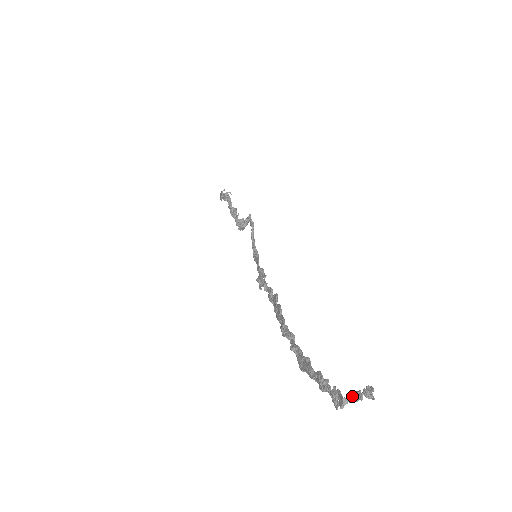
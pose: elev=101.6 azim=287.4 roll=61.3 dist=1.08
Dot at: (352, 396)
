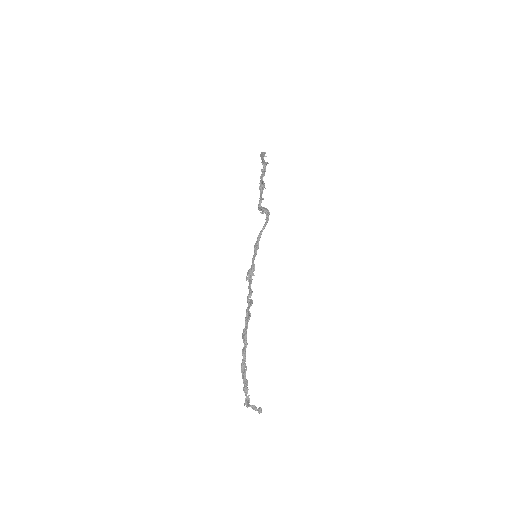
Dot at: (253, 407)
